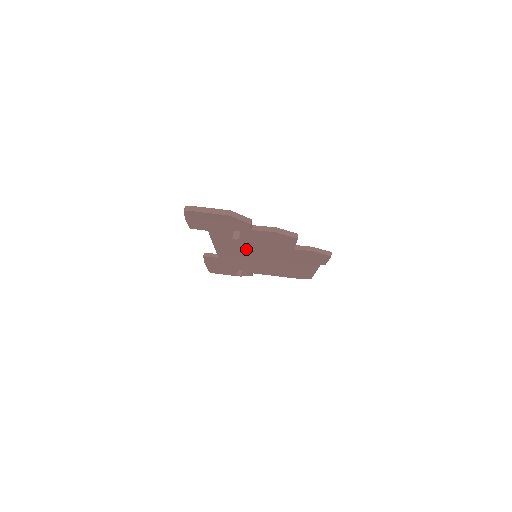
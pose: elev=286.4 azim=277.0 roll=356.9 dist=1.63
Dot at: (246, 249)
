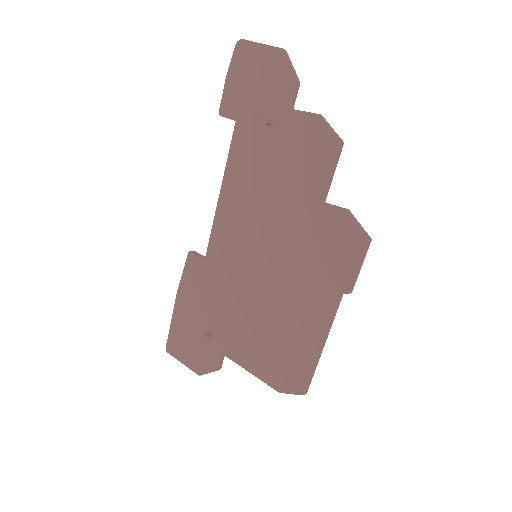
Dot at: (255, 209)
